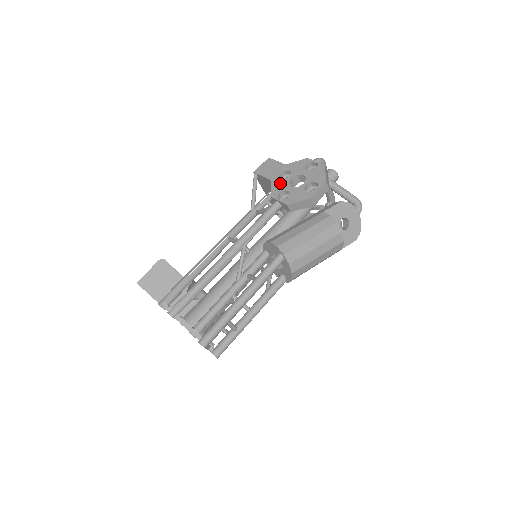
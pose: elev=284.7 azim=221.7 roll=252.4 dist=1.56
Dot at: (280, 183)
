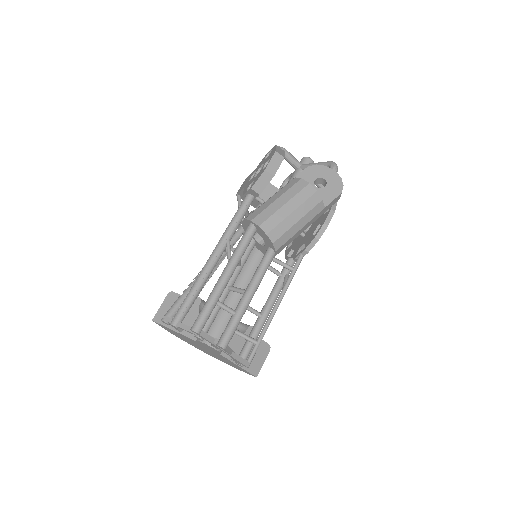
Dot at: (249, 182)
